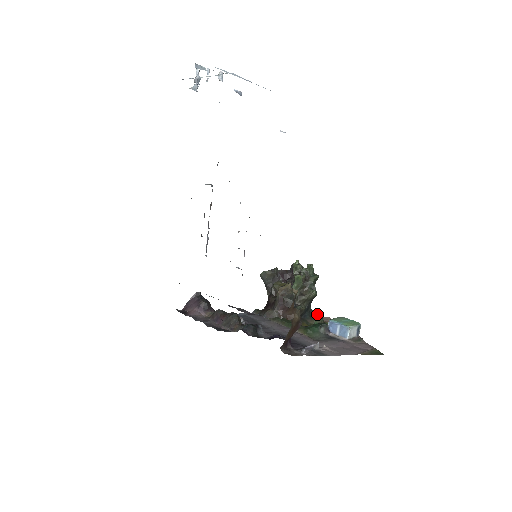
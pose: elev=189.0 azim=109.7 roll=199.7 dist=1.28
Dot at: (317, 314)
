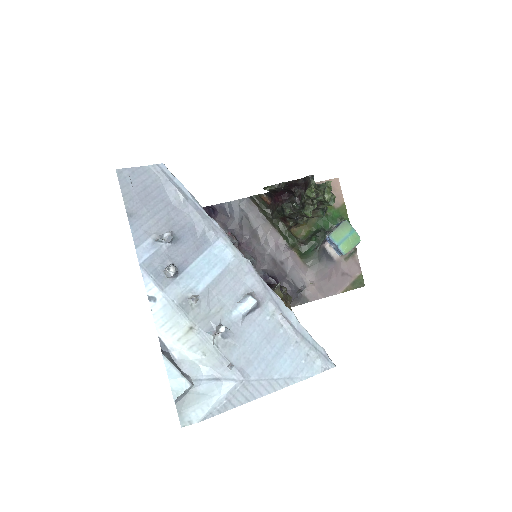
Dot at: occluded
